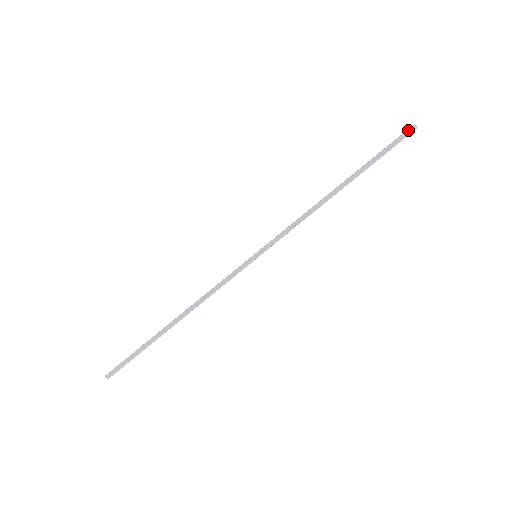
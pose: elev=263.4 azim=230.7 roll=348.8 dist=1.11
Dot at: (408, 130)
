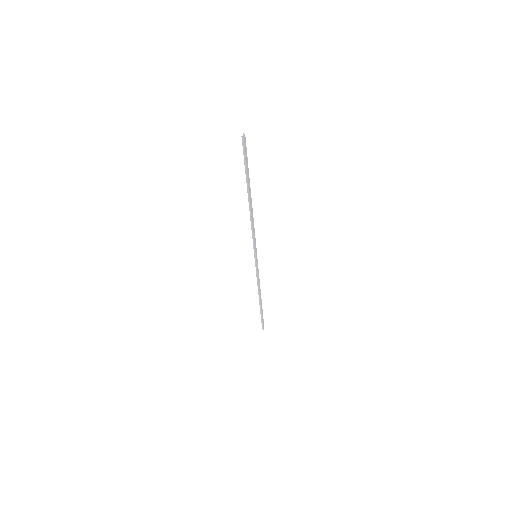
Dot at: (244, 143)
